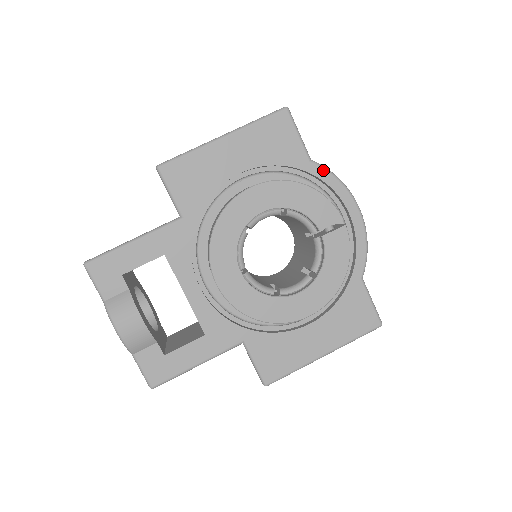
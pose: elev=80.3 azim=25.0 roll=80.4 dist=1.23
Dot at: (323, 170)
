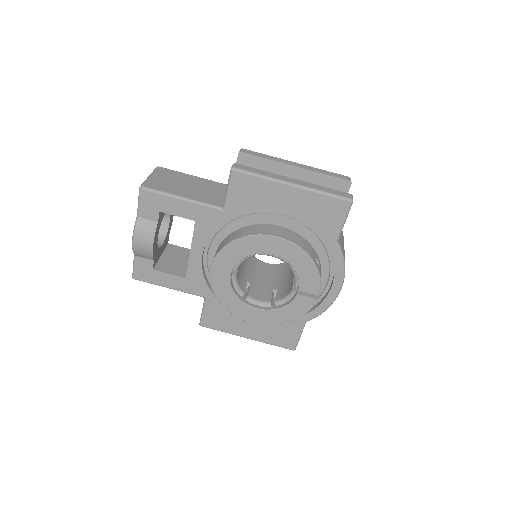
Dot at: (339, 254)
